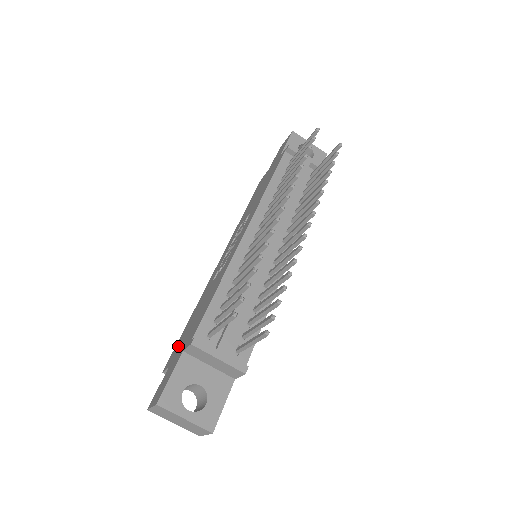
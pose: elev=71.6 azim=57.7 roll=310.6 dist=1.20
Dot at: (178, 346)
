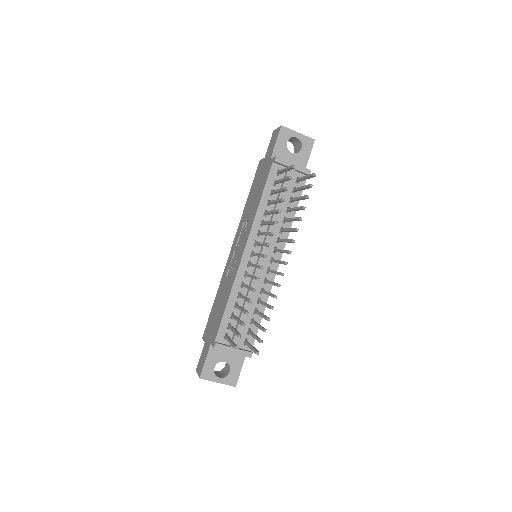
Dot at: (209, 326)
